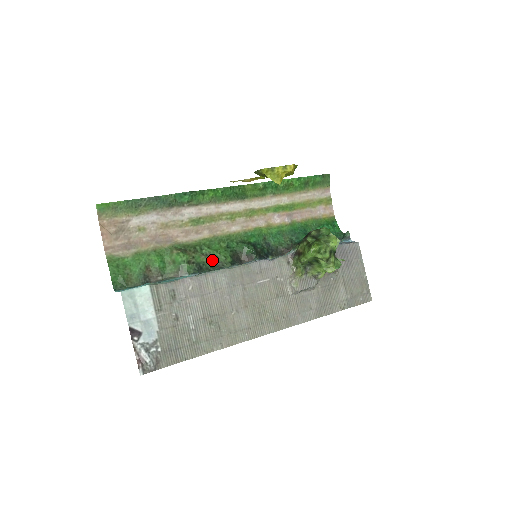
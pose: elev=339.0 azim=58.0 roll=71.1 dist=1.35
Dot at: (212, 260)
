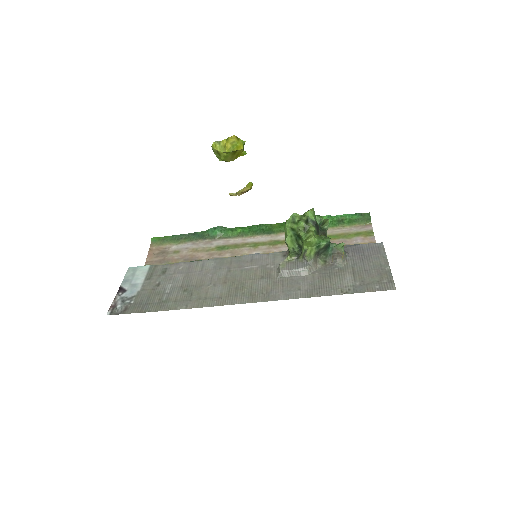
Dot at: occluded
